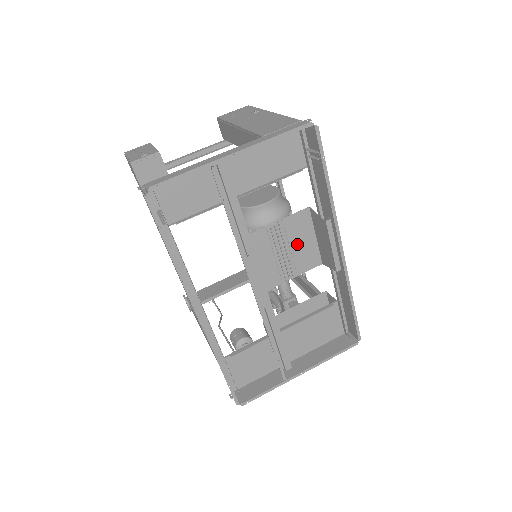
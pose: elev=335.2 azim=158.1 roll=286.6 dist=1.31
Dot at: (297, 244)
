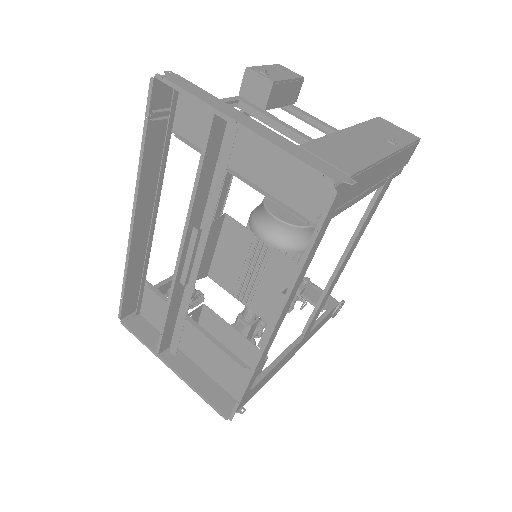
Dot at: (270, 285)
